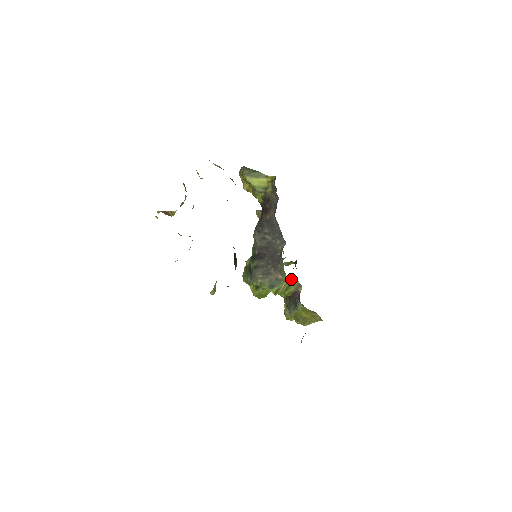
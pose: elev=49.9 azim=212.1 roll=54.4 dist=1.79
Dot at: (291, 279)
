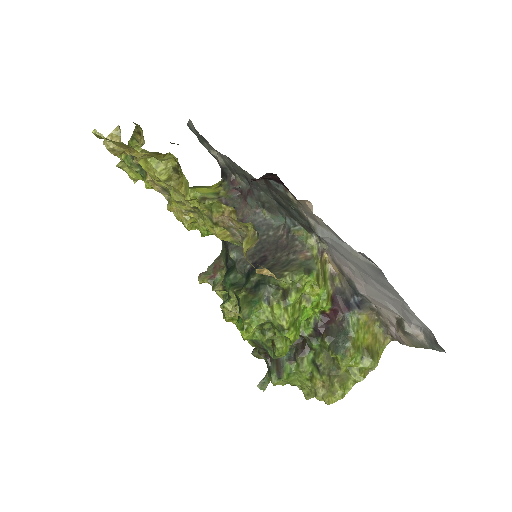
Dot at: (322, 256)
